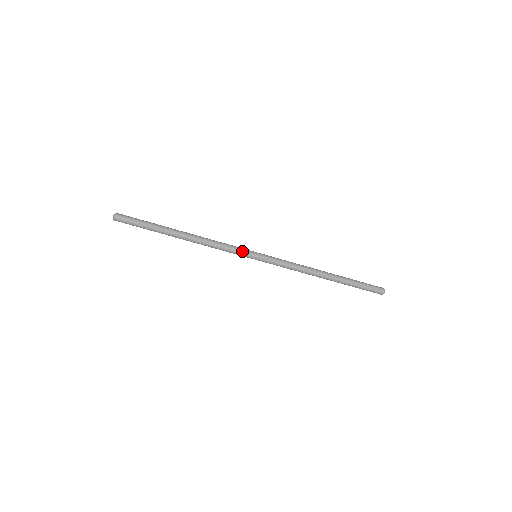
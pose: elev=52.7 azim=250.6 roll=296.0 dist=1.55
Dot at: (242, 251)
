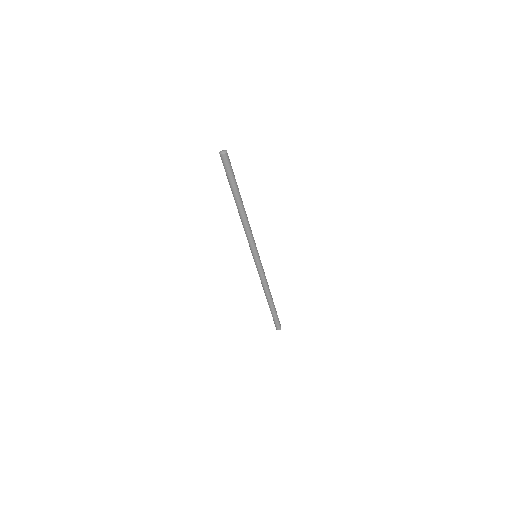
Dot at: (254, 248)
